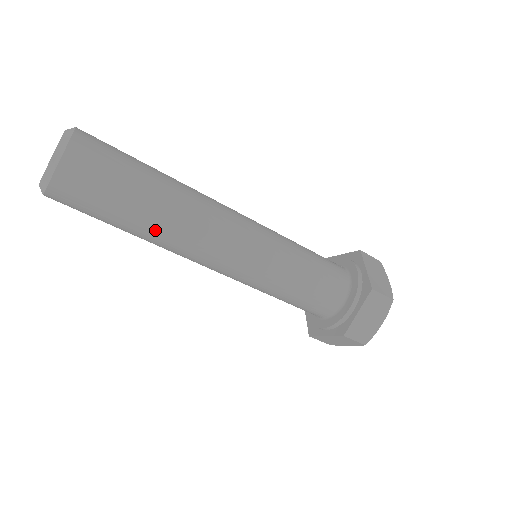
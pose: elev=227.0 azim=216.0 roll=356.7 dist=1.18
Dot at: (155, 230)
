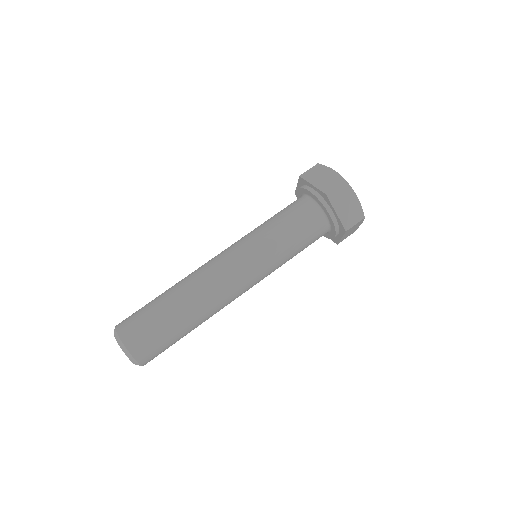
Dot at: occluded
